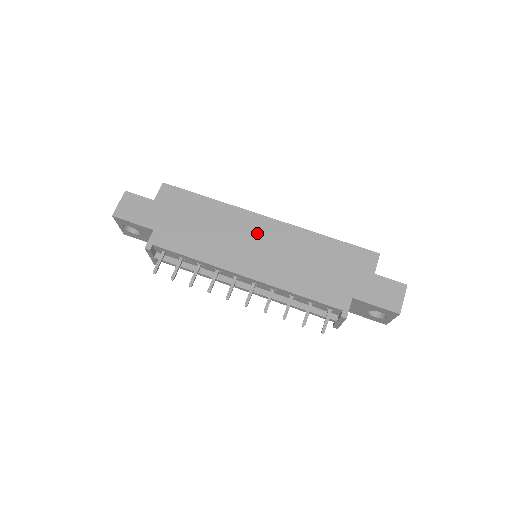
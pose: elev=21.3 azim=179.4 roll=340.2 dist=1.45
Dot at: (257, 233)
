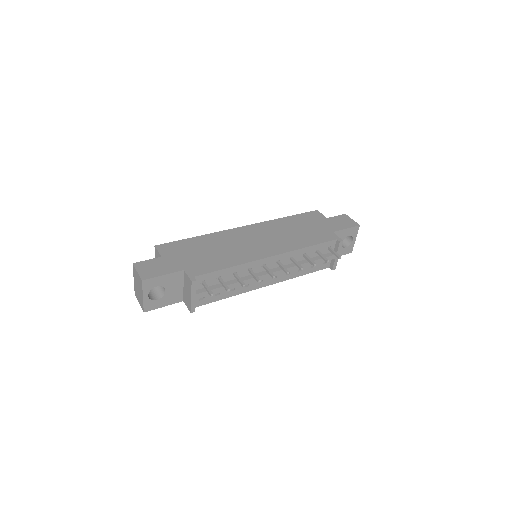
Dot at: (248, 235)
